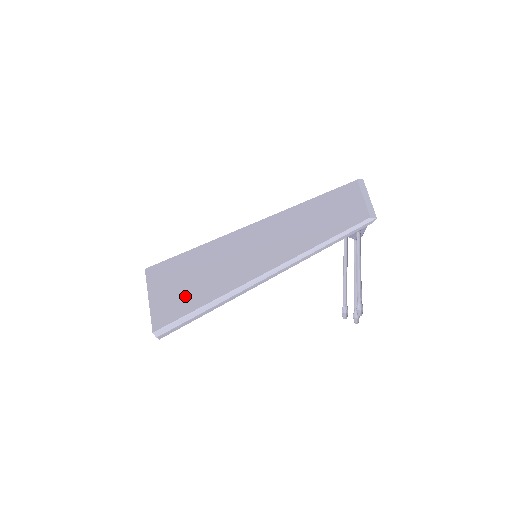
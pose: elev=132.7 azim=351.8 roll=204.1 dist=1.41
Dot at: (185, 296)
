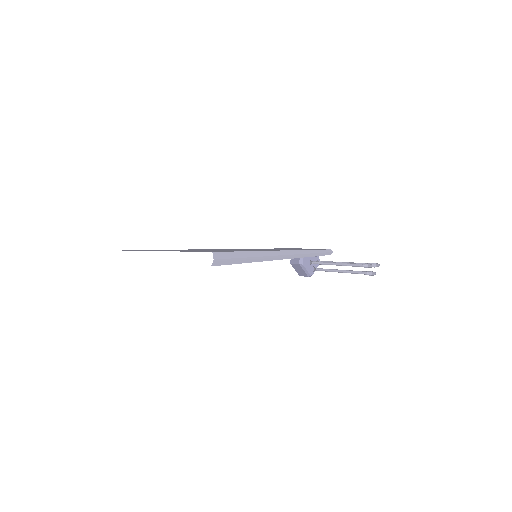
Dot at: occluded
